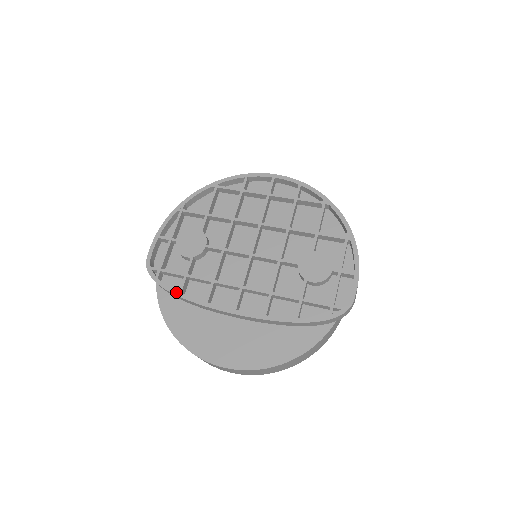
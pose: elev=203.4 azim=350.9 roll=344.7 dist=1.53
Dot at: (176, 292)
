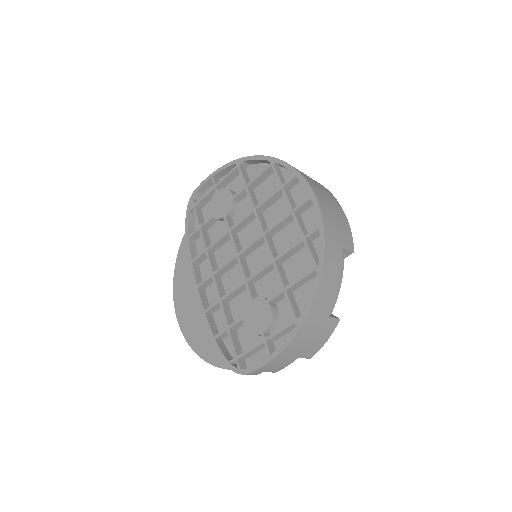
Dot at: (187, 235)
